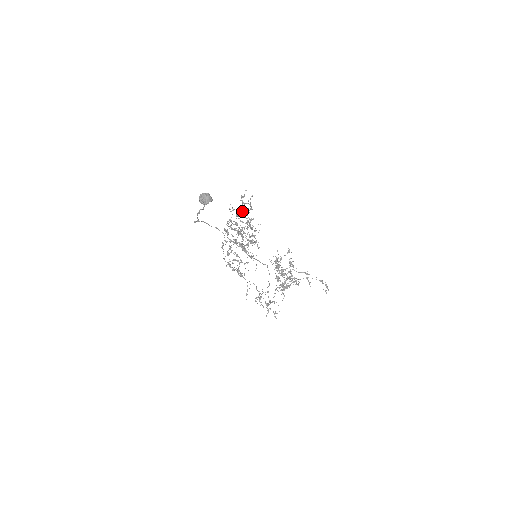
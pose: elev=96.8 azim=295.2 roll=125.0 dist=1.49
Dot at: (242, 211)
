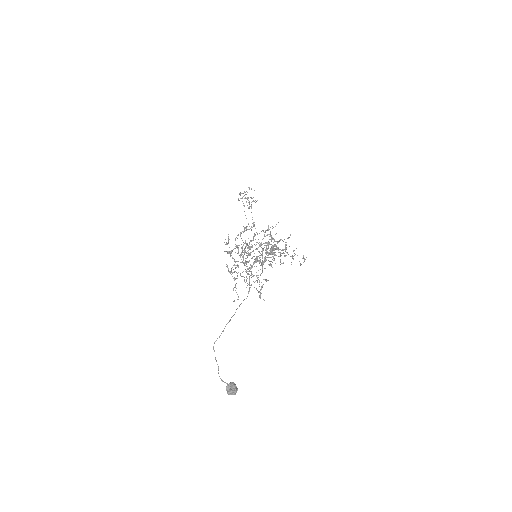
Dot at: (261, 245)
